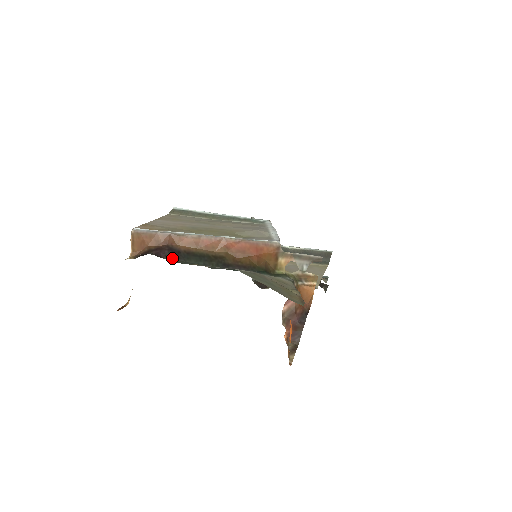
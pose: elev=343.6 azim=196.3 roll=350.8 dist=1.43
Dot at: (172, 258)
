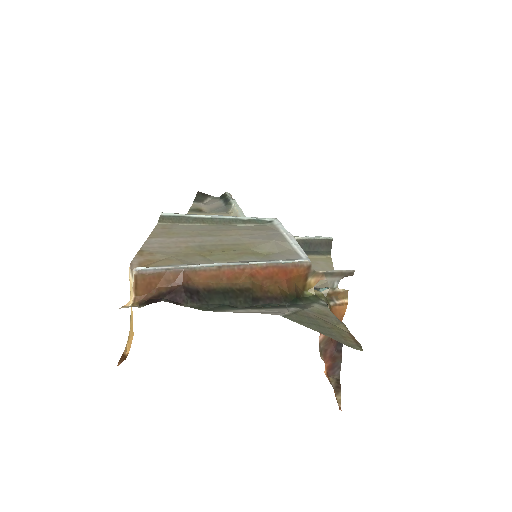
Dot at: (192, 303)
